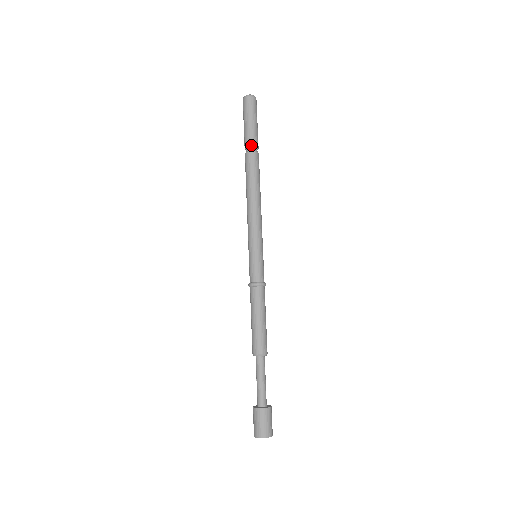
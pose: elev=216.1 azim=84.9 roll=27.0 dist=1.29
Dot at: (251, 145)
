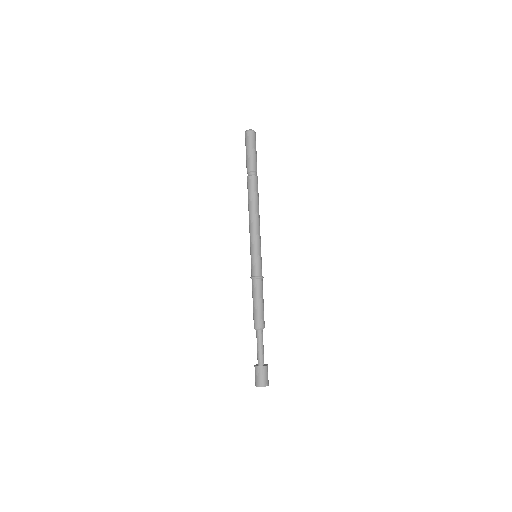
Dot at: (251, 171)
